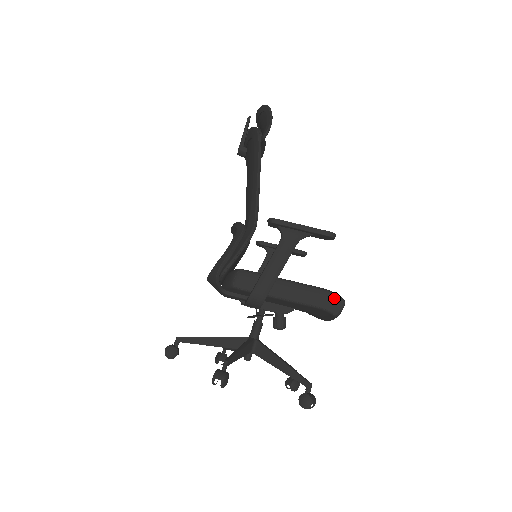
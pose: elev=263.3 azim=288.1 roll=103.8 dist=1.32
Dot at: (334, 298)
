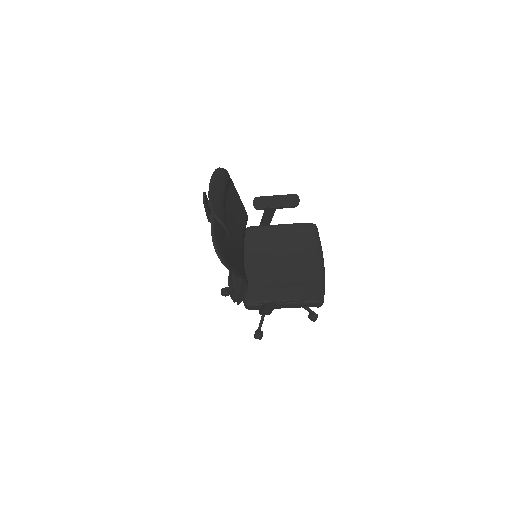
Dot at: (315, 304)
